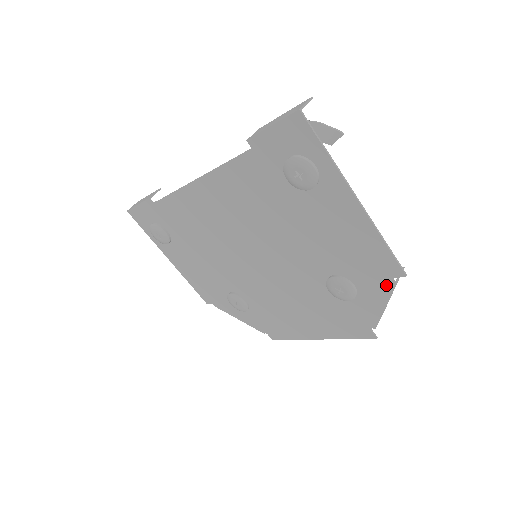
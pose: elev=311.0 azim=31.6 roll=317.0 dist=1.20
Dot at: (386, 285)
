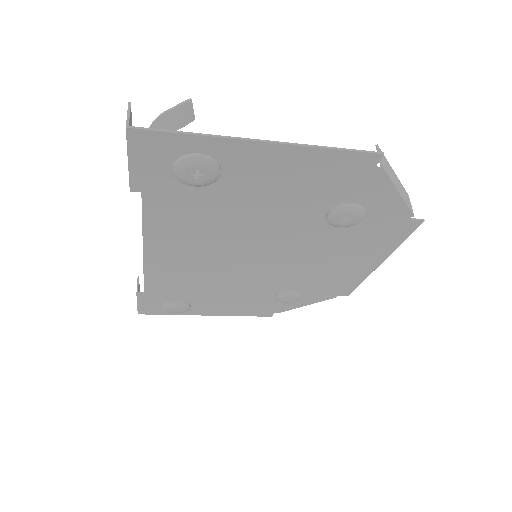
Dot at: (377, 178)
